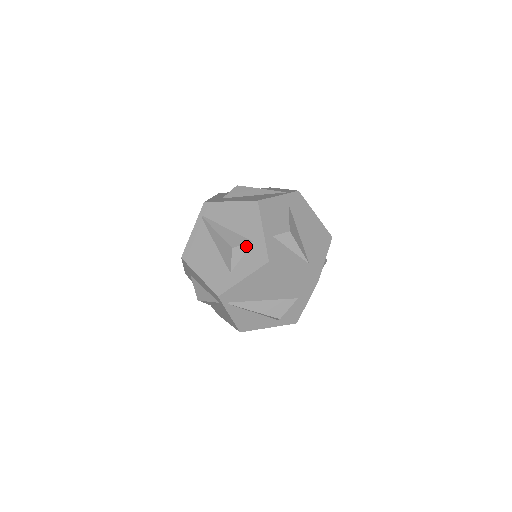
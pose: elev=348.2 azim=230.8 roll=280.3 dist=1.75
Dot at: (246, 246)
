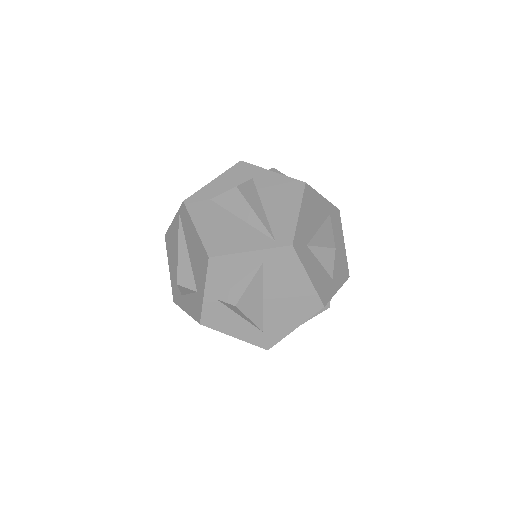
Dot at: (191, 290)
